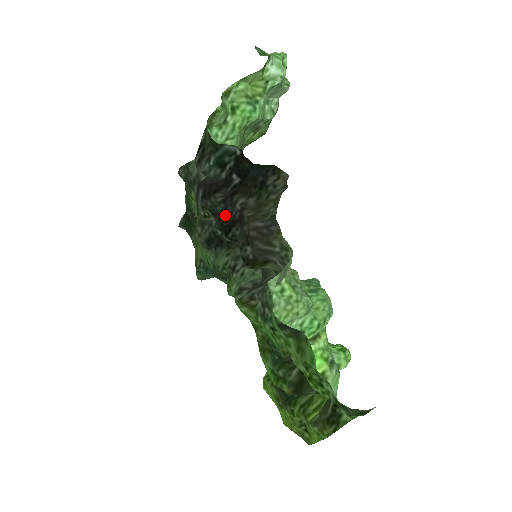
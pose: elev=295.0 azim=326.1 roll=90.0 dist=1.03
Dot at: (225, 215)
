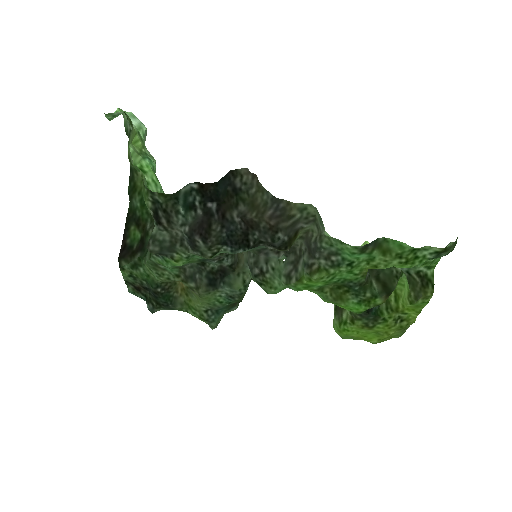
Dot at: (233, 235)
